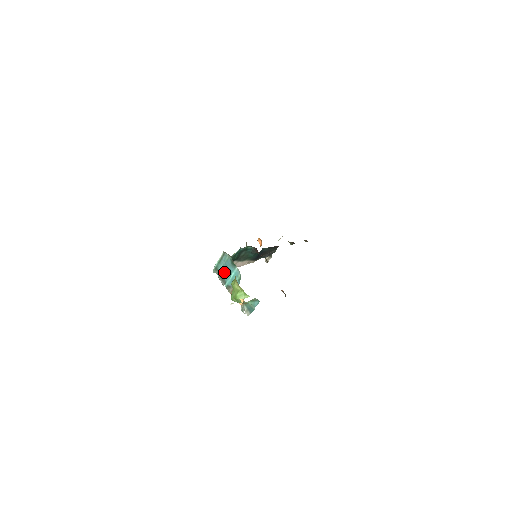
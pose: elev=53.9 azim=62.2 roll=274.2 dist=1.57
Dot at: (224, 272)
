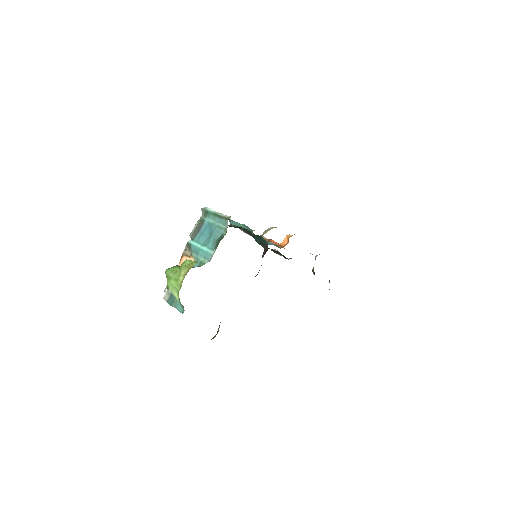
Dot at: (205, 229)
